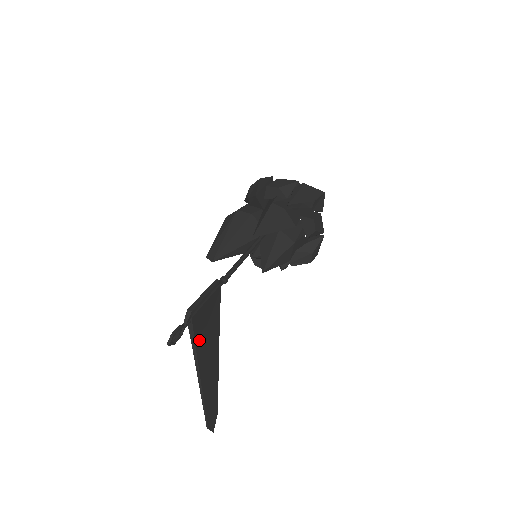
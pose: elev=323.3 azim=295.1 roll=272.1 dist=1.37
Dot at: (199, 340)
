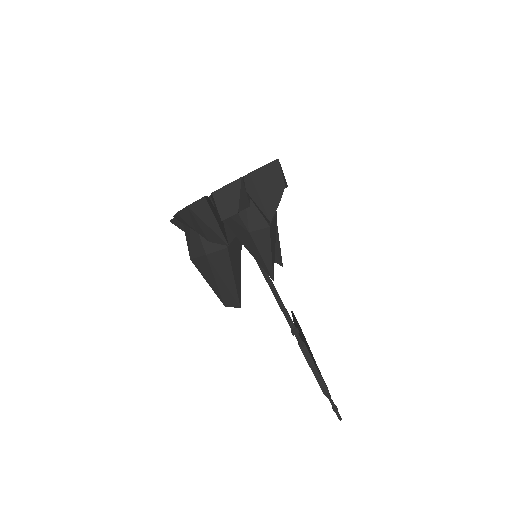
Dot at: occluded
